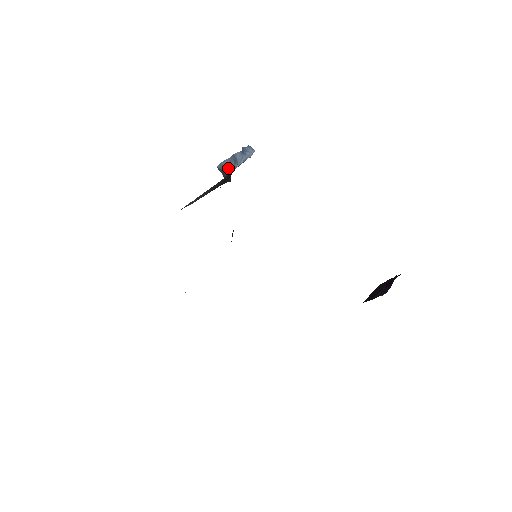
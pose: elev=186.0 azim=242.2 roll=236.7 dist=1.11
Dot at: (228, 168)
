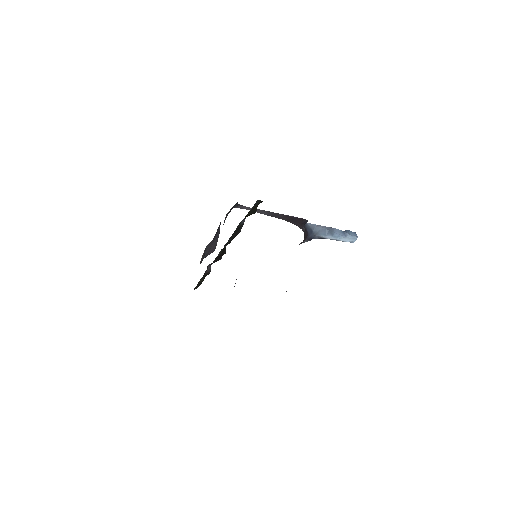
Dot at: (320, 232)
